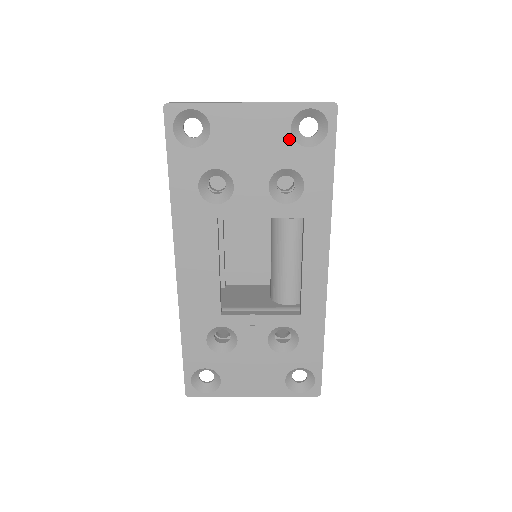
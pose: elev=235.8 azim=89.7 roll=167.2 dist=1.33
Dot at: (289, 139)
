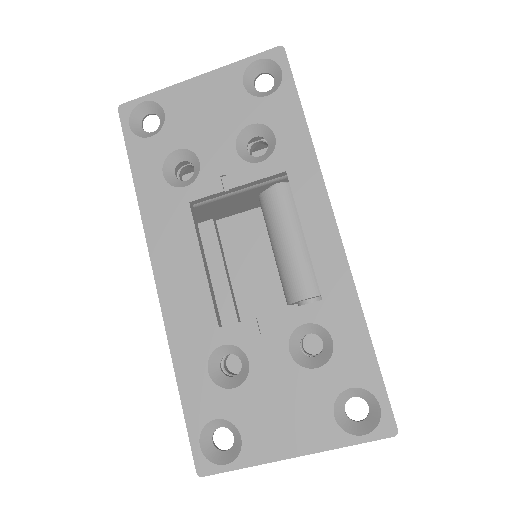
Dot at: (244, 95)
